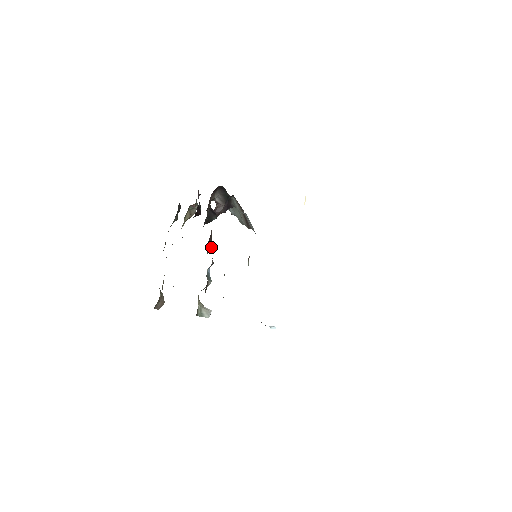
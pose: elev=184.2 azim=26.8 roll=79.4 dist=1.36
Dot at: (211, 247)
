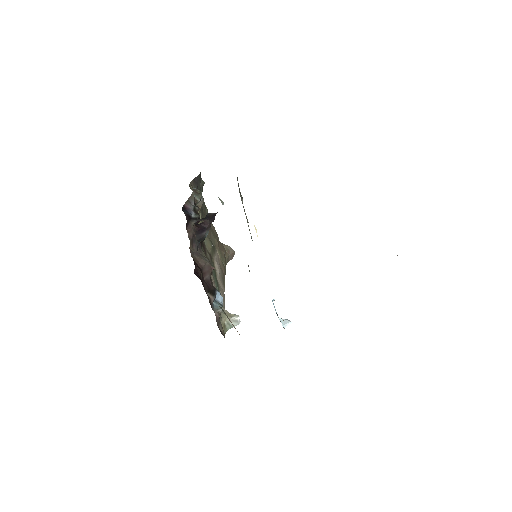
Dot at: (213, 269)
